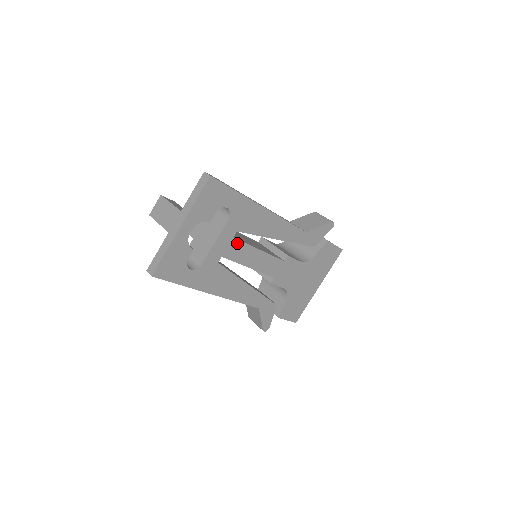
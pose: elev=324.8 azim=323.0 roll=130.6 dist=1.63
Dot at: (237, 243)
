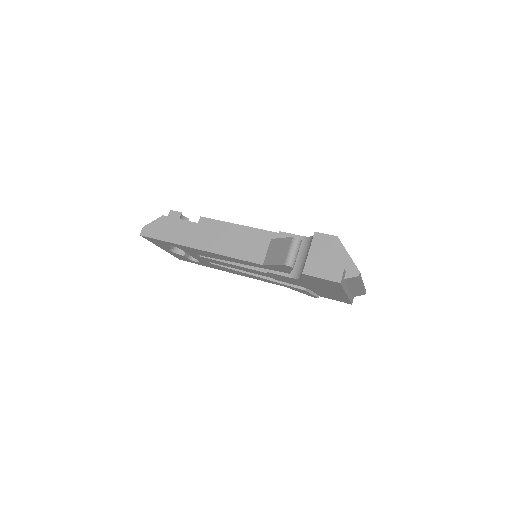
Dot at: (208, 259)
